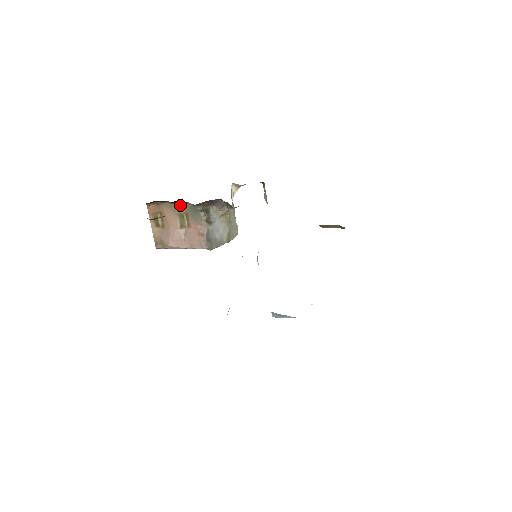
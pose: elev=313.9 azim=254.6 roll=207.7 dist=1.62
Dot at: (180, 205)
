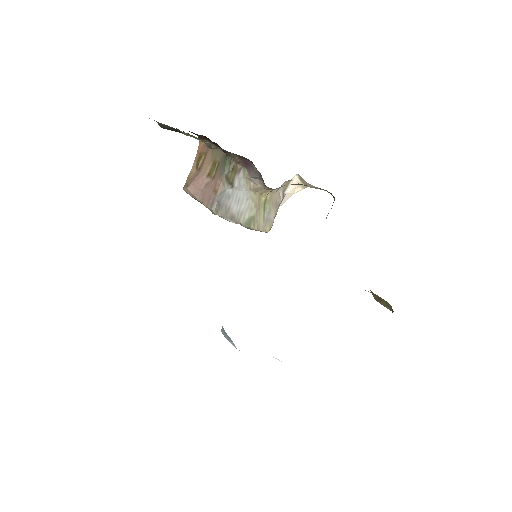
Dot at: (220, 151)
